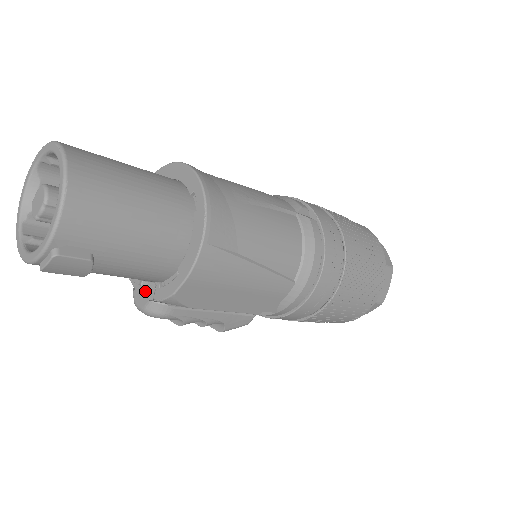
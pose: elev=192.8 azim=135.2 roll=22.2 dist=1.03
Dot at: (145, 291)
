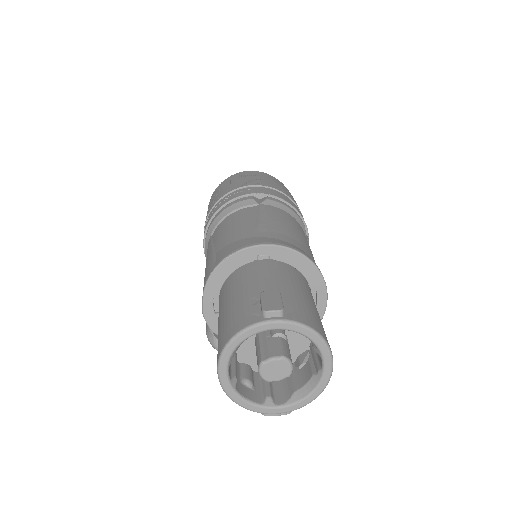
Dot at: occluded
